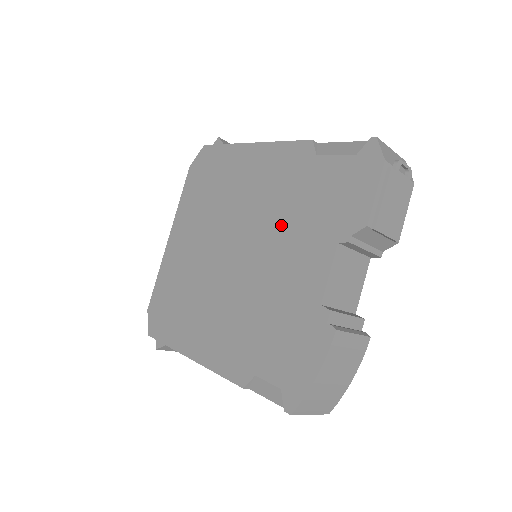
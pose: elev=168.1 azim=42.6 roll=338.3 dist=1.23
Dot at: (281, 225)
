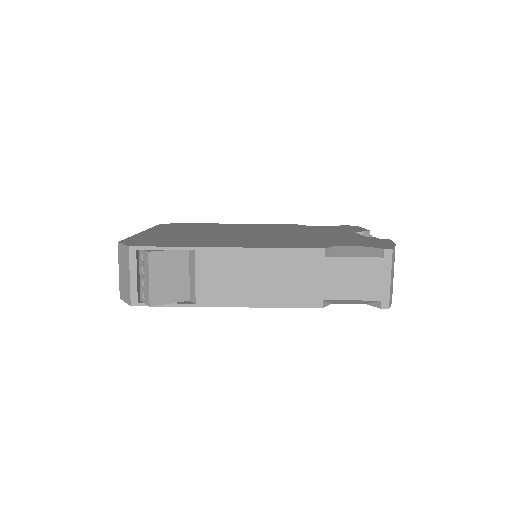
Dot at: (297, 230)
